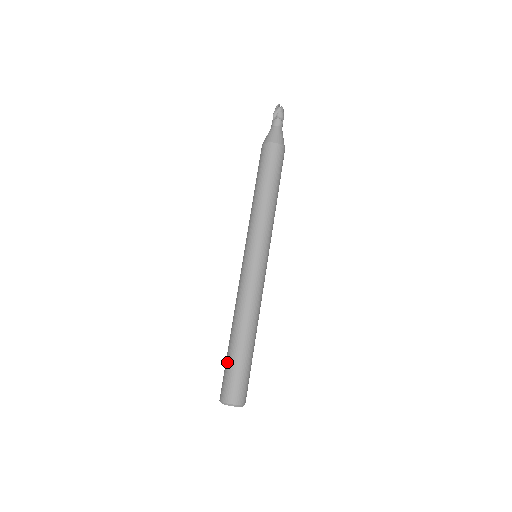
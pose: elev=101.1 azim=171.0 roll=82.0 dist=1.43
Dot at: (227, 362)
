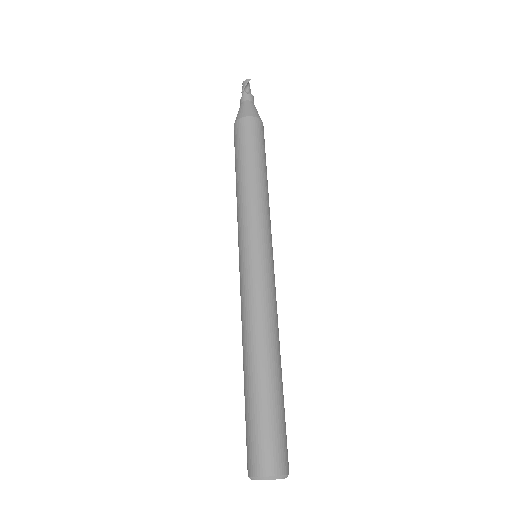
Dot at: (262, 409)
